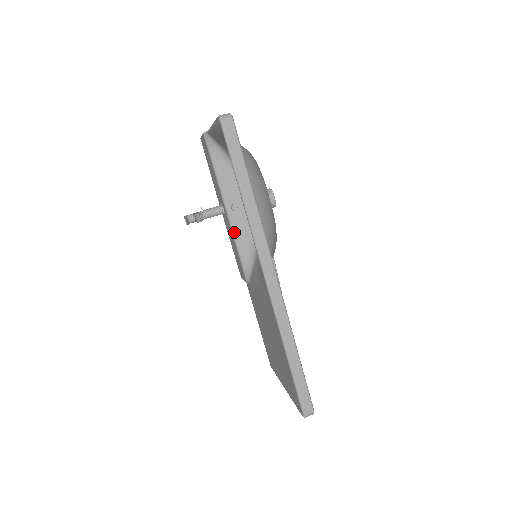
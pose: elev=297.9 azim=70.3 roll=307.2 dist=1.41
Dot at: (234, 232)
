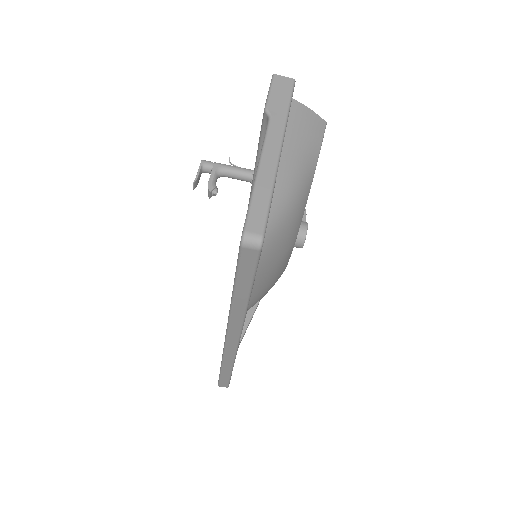
Dot at: occluded
